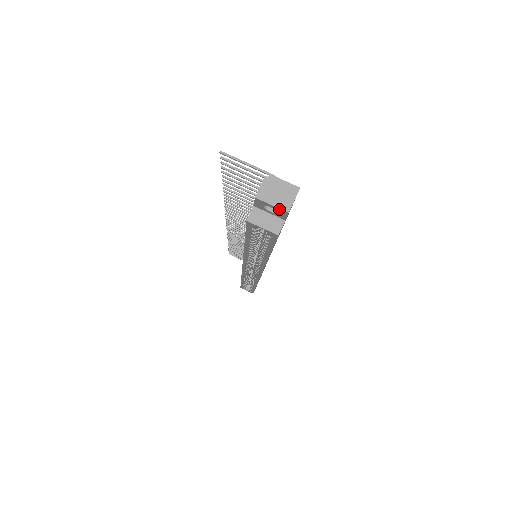
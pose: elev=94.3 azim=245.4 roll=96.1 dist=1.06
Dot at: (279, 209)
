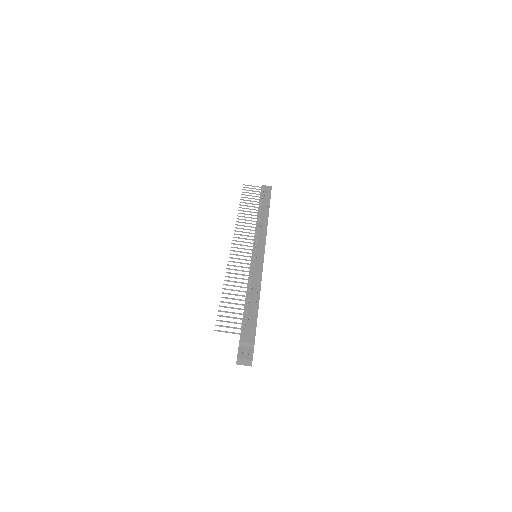
Dot at: (247, 365)
